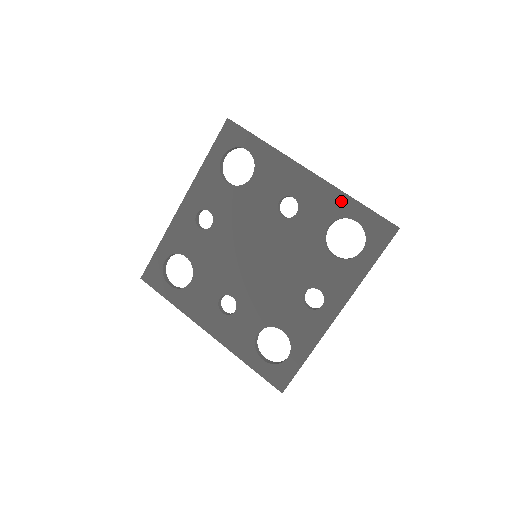
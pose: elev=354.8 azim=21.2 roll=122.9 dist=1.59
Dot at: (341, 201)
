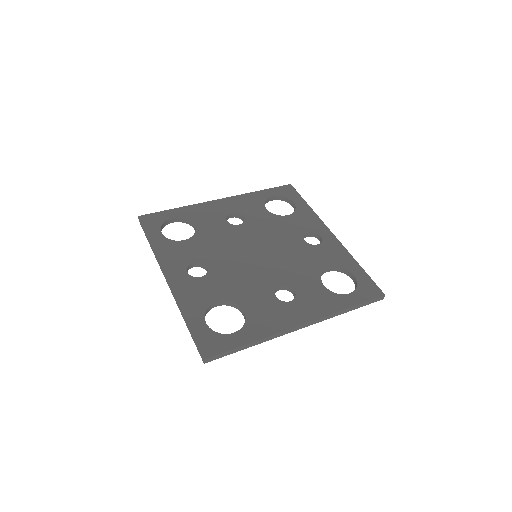
Dot at: (254, 196)
